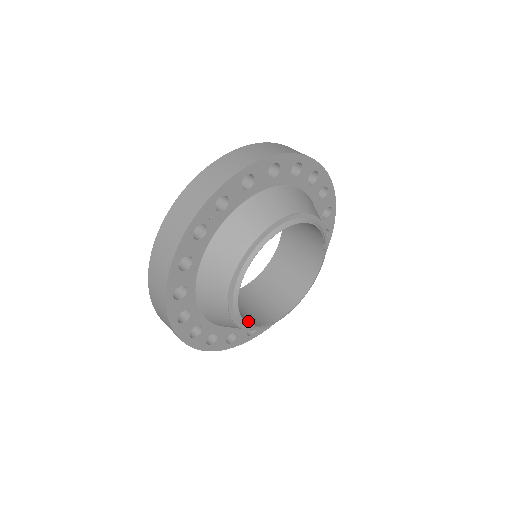
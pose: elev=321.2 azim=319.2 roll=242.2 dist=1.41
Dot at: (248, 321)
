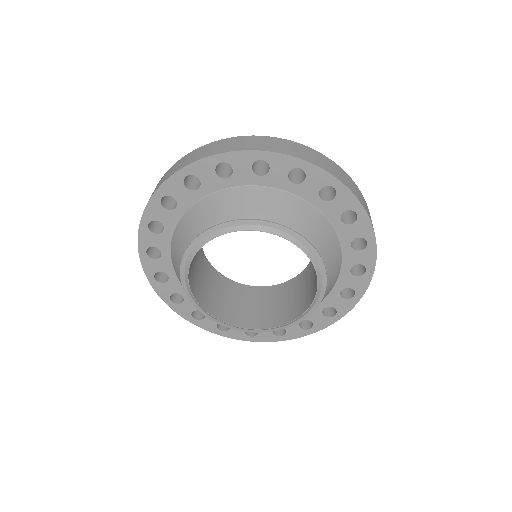
Dot at: (202, 301)
